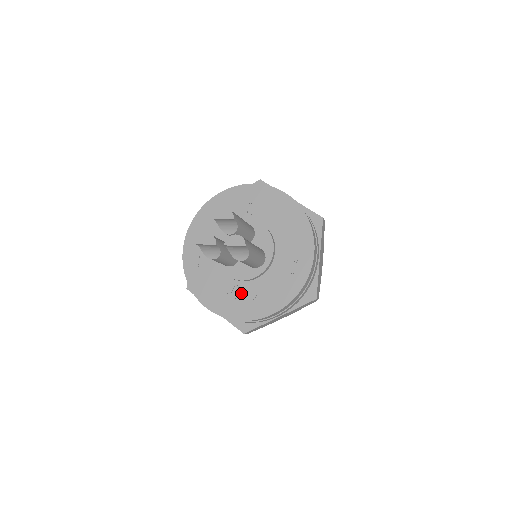
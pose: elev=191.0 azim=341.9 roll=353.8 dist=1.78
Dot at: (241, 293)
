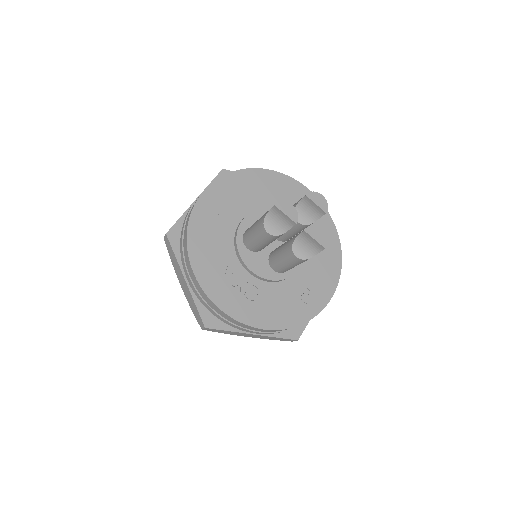
Dot at: (243, 285)
